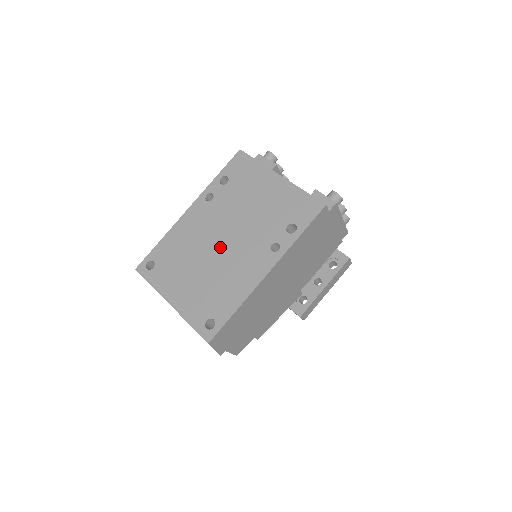
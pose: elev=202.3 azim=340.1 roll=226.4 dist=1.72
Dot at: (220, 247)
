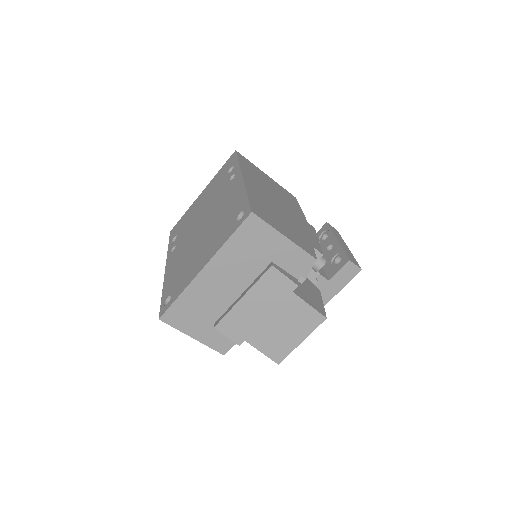
Dot at: (203, 227)
